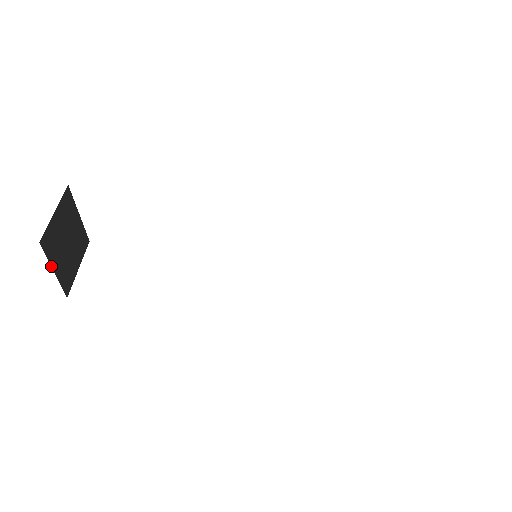
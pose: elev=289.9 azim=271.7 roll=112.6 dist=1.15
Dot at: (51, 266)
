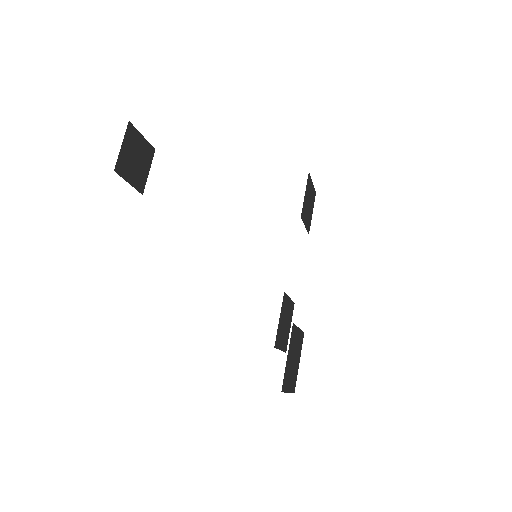
Dot at: (123, 140)
